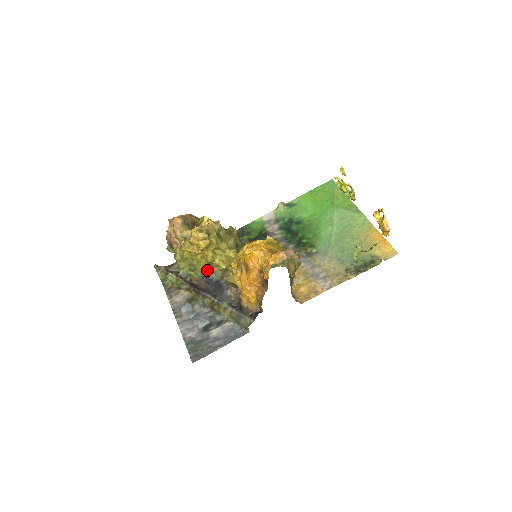
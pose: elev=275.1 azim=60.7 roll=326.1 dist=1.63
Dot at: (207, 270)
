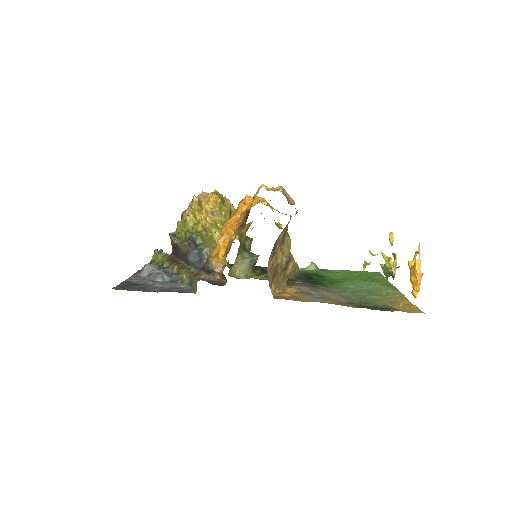
Dot at: (199, 235)
